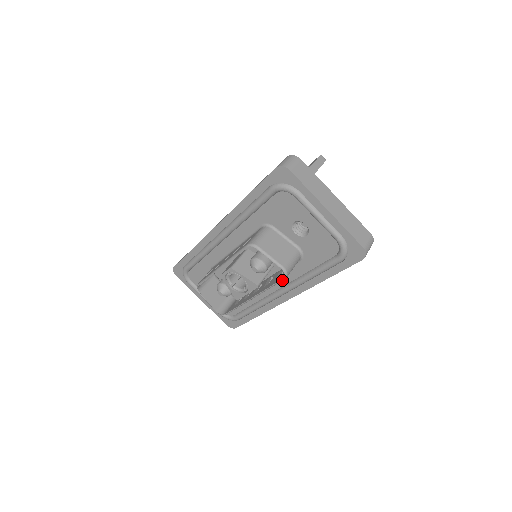
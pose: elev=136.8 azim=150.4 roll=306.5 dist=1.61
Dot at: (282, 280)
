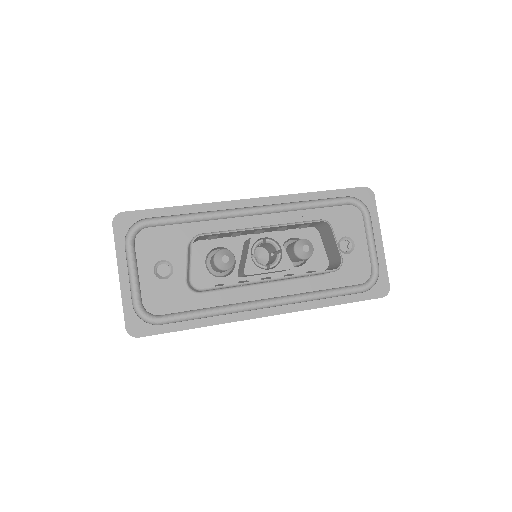
Dot at: (330, 271)
